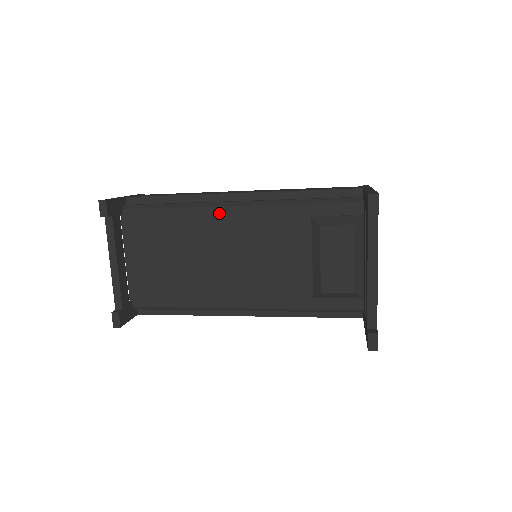
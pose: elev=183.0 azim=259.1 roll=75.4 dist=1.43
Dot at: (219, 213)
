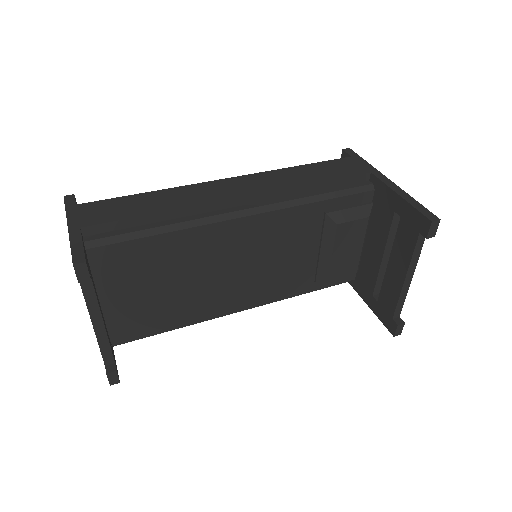
Dot at: (224, 228)
